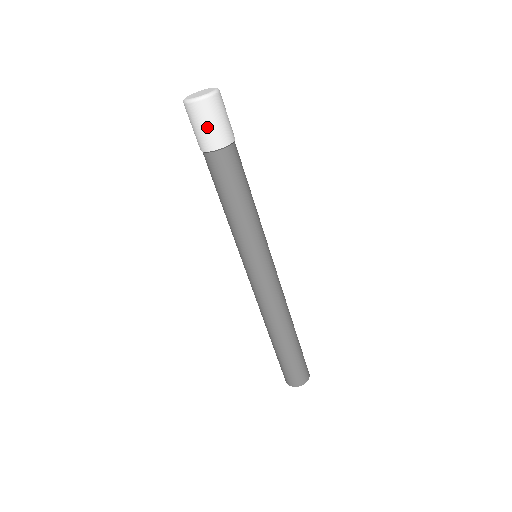
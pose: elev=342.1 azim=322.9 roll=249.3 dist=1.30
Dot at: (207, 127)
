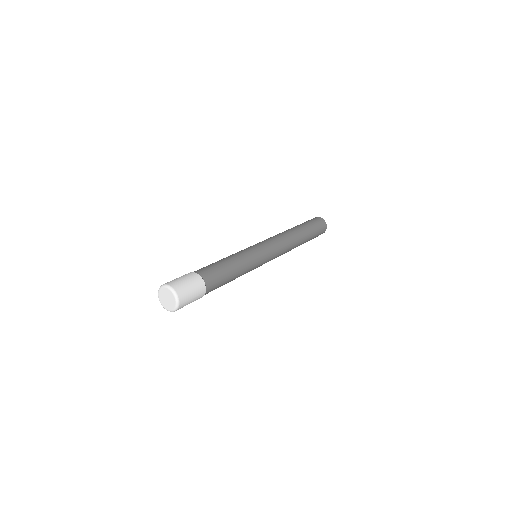
Dot at: occluded
